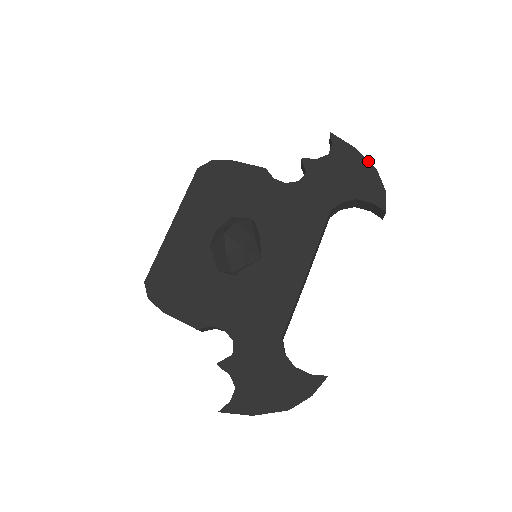
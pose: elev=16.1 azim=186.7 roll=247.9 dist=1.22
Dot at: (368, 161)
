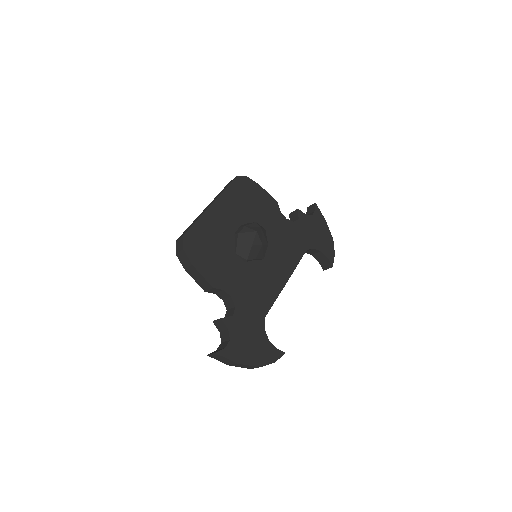
Dot at: (330, 232)
